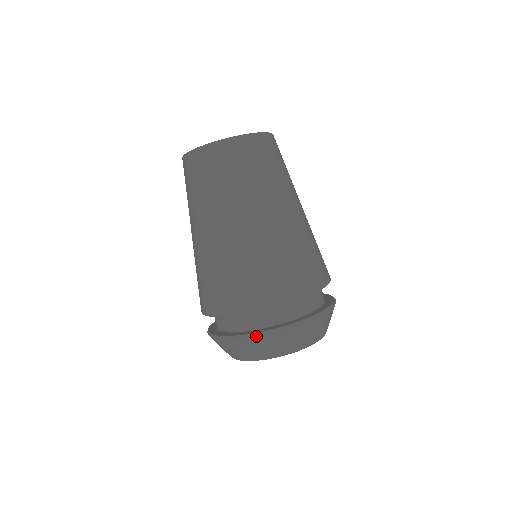
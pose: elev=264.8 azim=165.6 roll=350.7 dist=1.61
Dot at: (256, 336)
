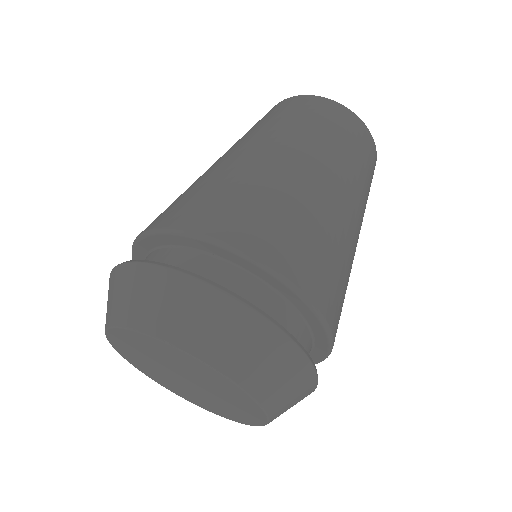
Dot at: (148, 264)
